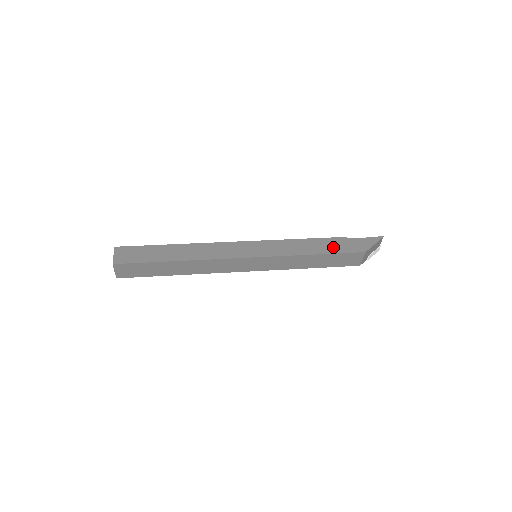
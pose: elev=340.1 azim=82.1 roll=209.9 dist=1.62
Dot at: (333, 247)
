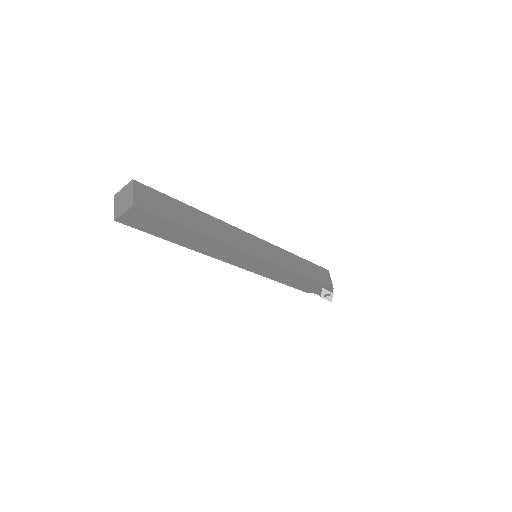
Dot at: occluded
